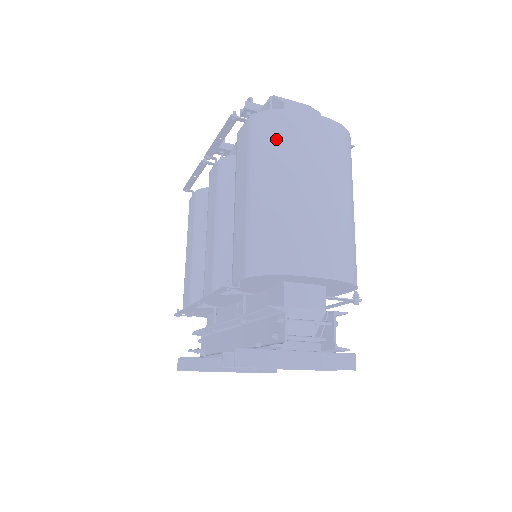
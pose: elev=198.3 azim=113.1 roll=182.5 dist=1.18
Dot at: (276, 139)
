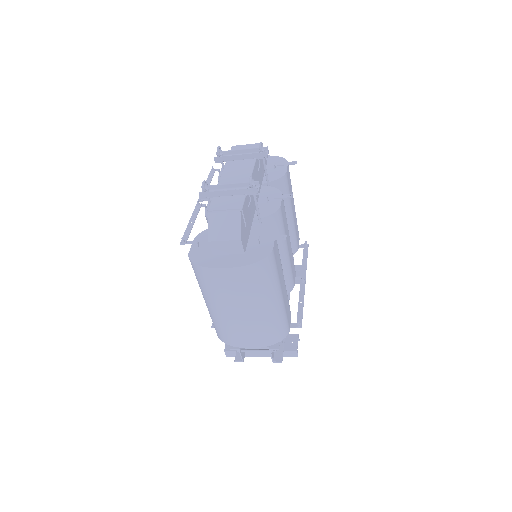
Dot at: (204, 283)
